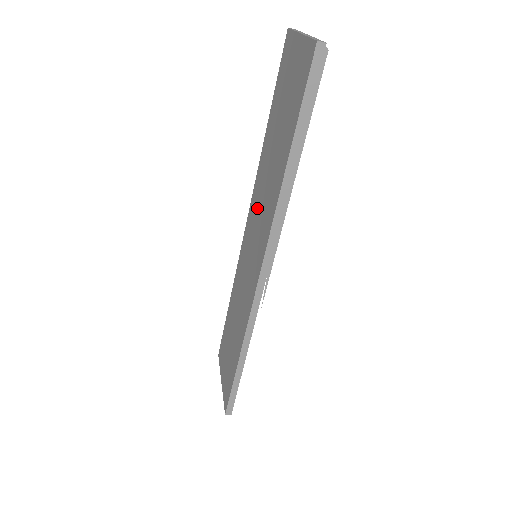
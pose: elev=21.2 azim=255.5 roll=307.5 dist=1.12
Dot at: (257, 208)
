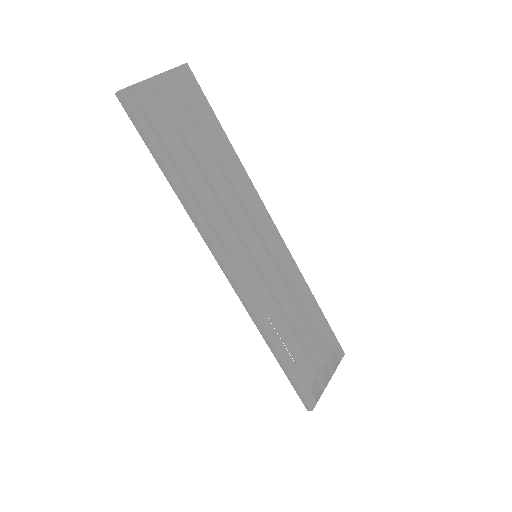
Dot at: occluded
